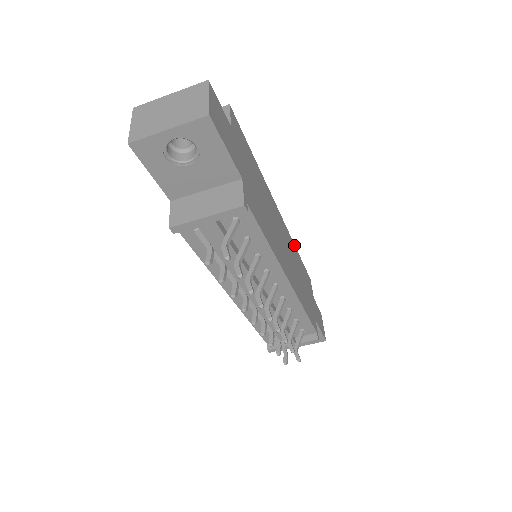
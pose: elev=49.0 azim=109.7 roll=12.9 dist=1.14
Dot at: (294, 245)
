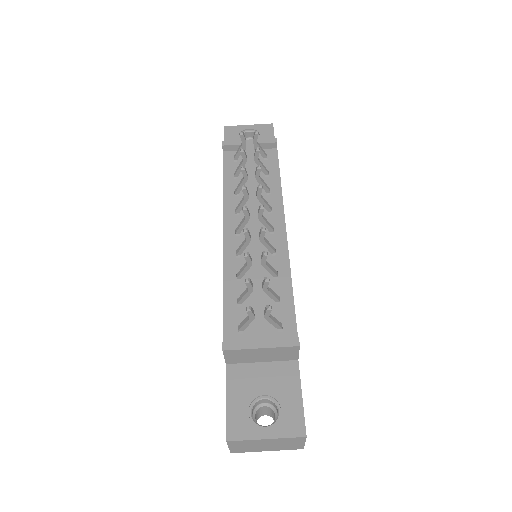
Dot at: occluded
